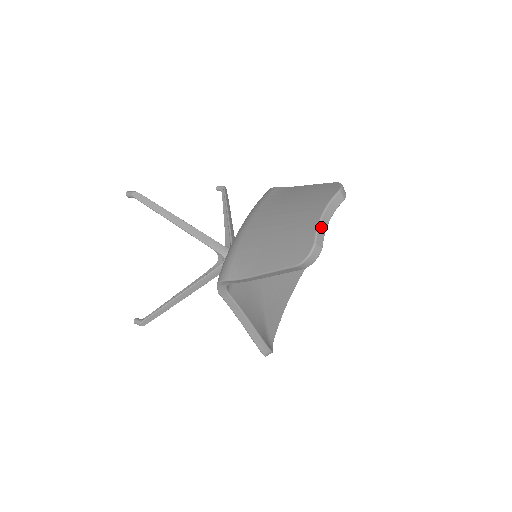
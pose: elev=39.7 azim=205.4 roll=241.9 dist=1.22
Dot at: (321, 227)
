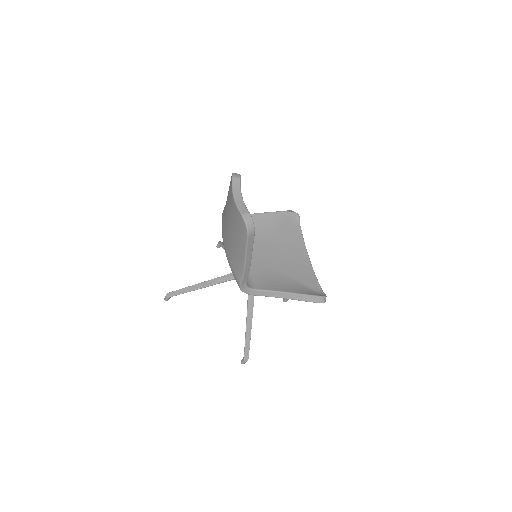
Dot at: (239, 204)
